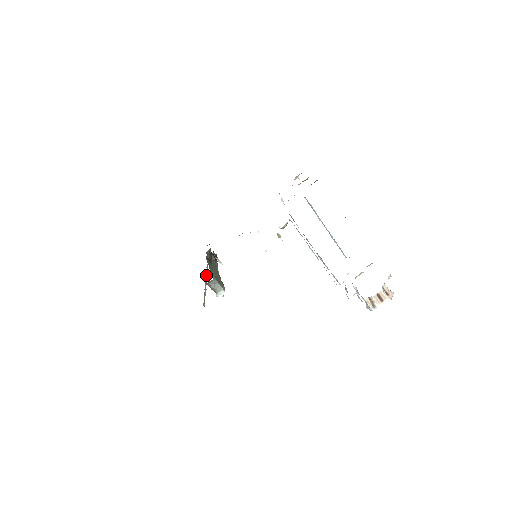
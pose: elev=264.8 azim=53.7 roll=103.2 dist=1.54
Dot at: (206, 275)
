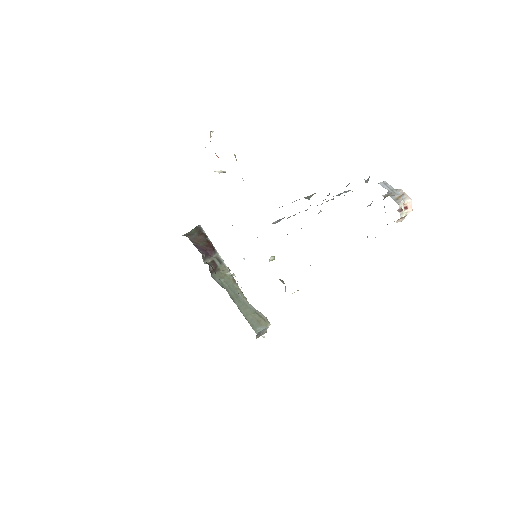
Dot at: occluded
